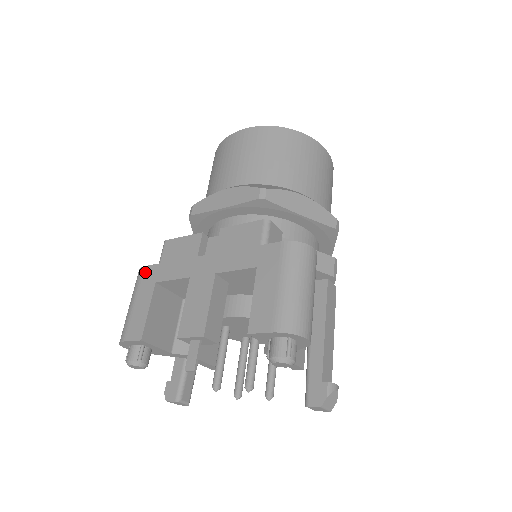
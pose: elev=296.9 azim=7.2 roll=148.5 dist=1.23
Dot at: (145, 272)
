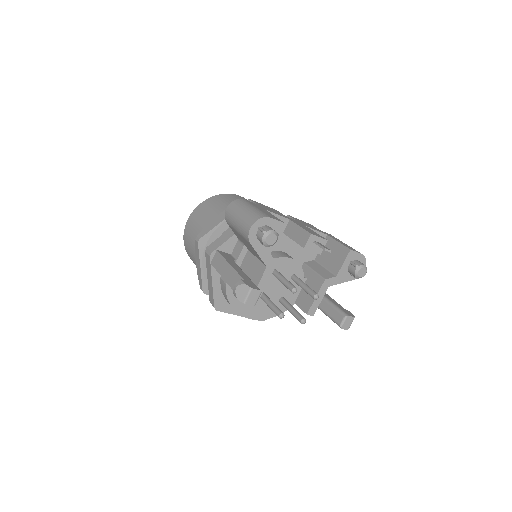
Dot at: occluded
